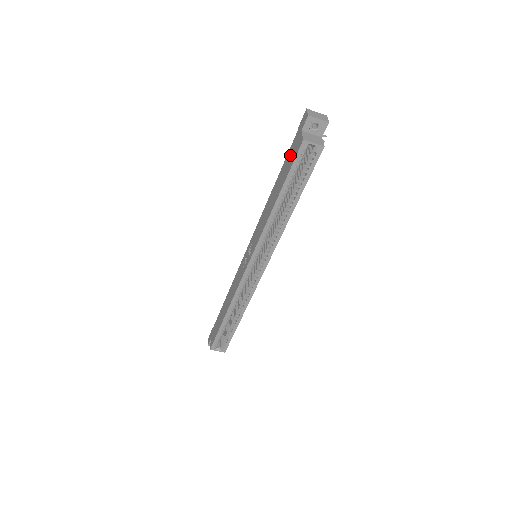
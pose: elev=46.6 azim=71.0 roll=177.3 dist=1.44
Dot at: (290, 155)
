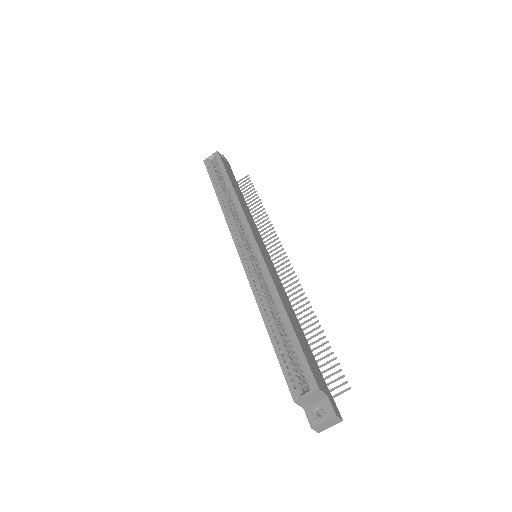
Dot at: occluded
